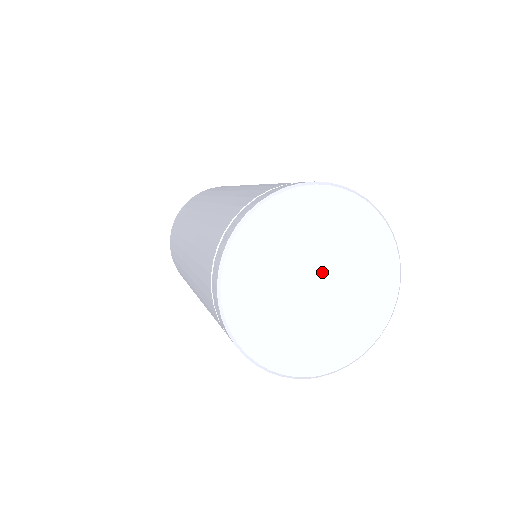
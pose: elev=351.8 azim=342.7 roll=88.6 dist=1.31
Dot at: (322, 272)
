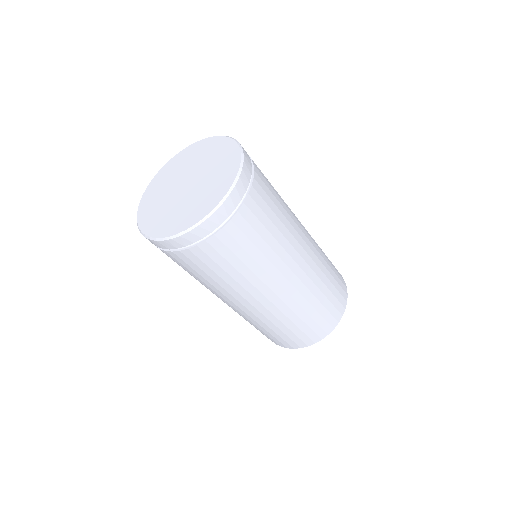
Dot at: (192, 178)
